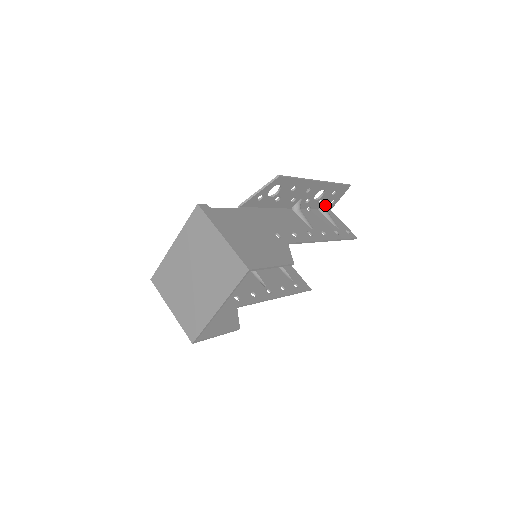
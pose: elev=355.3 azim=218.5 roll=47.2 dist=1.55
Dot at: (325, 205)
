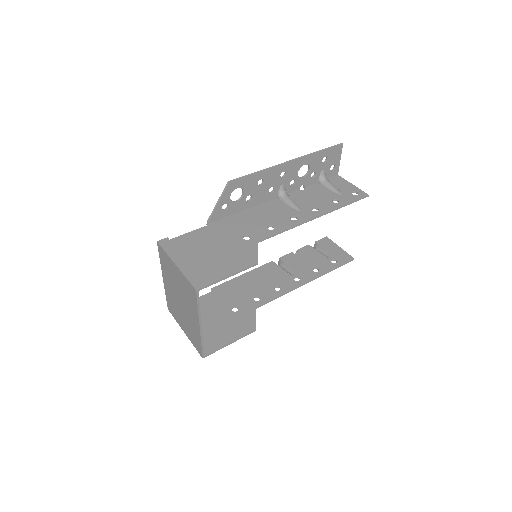
Dot at: (322, 175)
